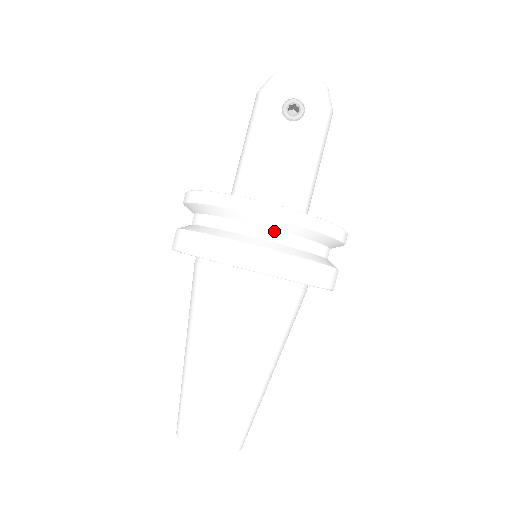
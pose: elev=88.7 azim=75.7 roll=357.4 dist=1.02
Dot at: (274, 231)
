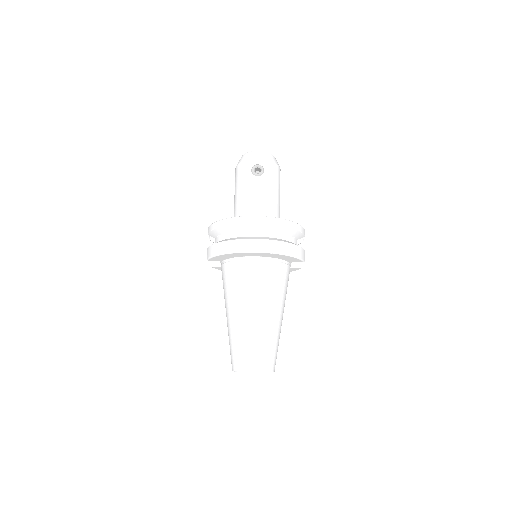
Dot at: (262, 231)
